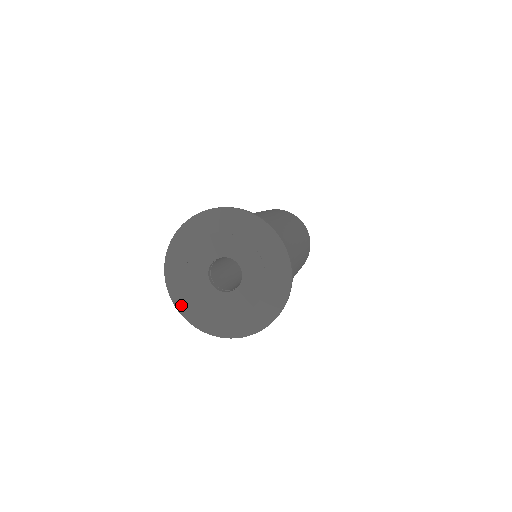
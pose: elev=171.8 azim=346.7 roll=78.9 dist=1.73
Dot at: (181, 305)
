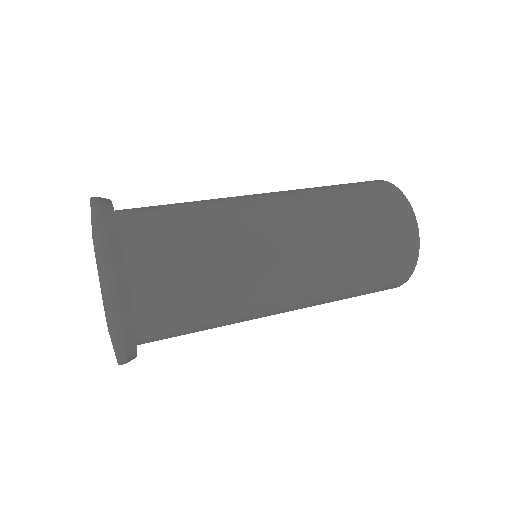
Dot at: occluded
